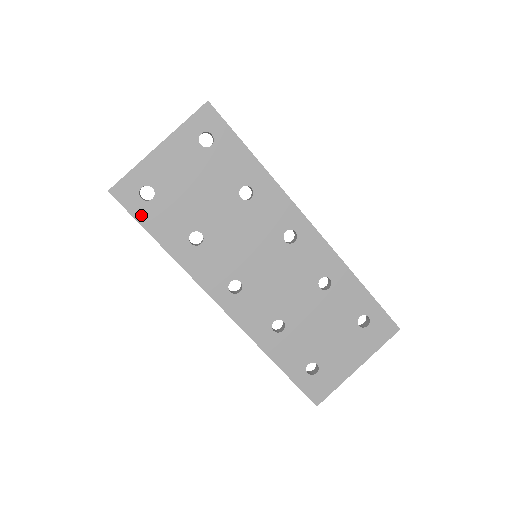
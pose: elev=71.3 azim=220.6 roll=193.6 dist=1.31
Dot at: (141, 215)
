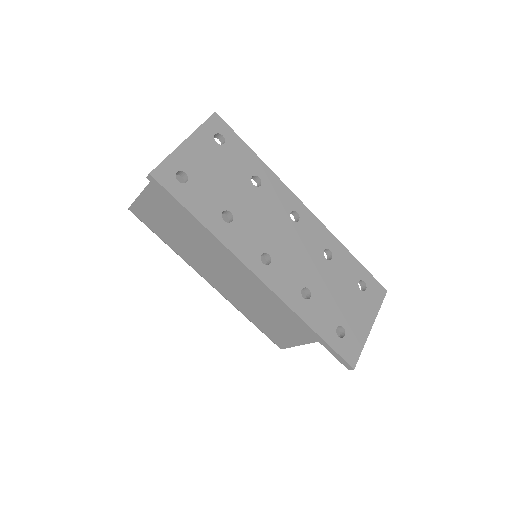
Dot at: (180, 195)
